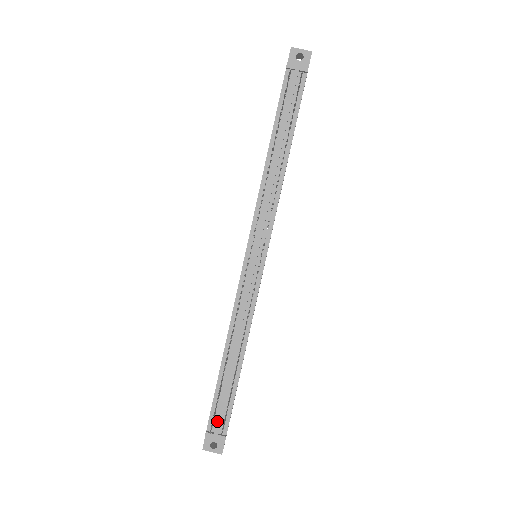
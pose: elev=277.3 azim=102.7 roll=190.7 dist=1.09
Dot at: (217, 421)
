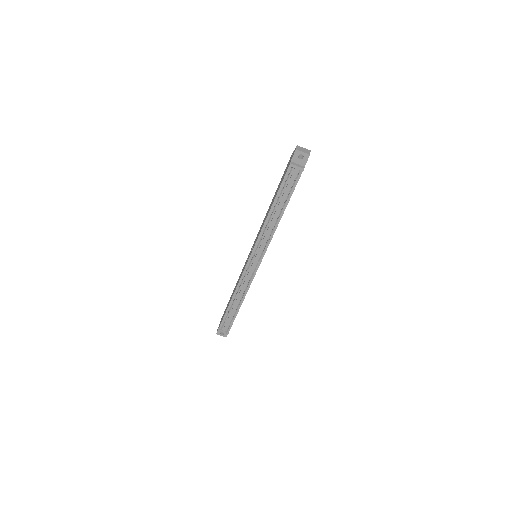
Dot at: (225, 326)
